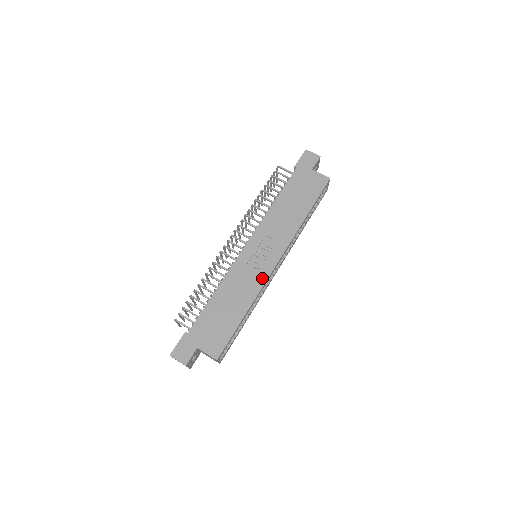
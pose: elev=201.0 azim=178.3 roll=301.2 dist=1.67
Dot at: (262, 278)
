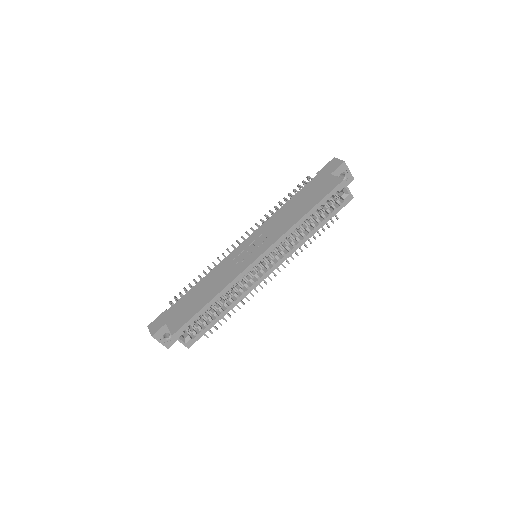
Dot at: (239, 270)
